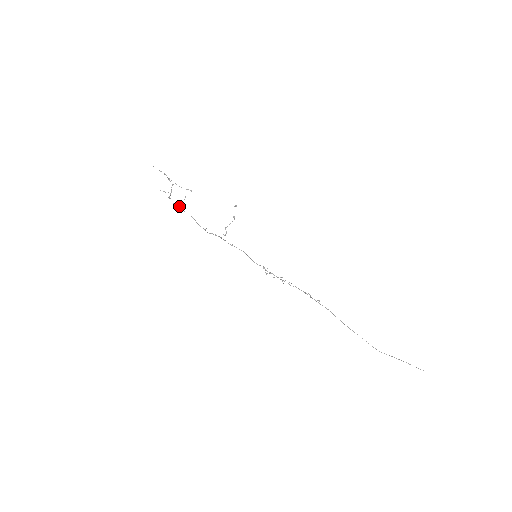
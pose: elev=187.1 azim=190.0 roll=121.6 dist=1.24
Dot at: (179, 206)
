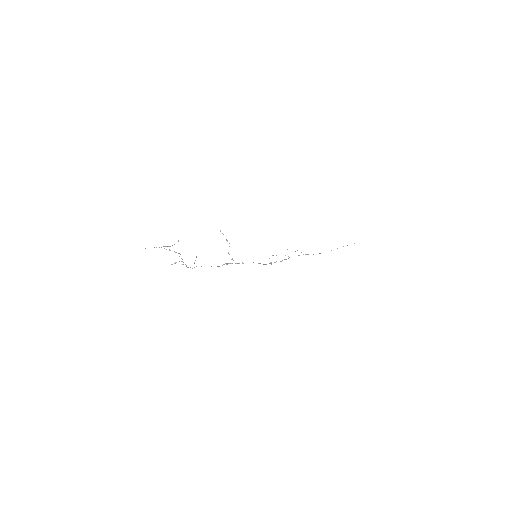
Dot at: (196, 266)
